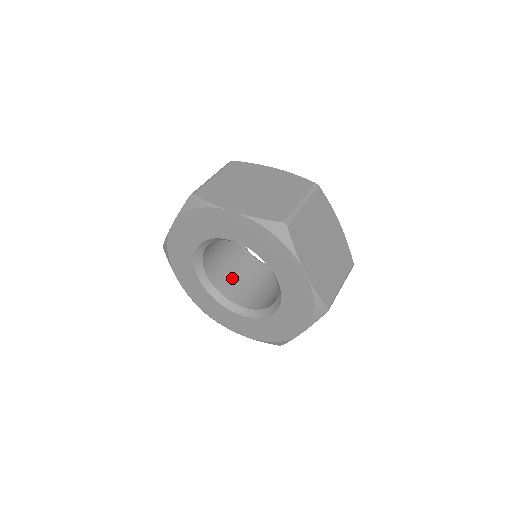
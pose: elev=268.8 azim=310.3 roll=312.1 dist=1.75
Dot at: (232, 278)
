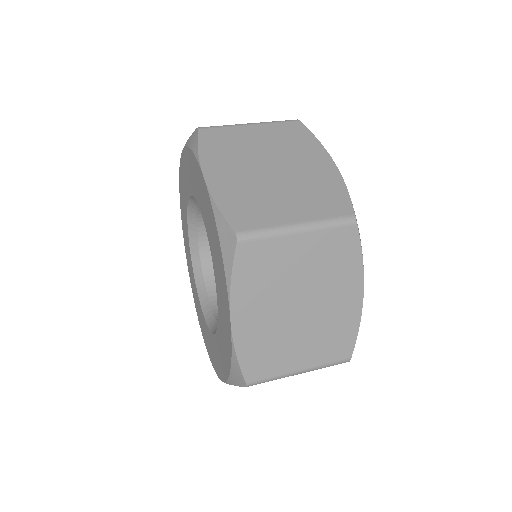
Dot at: occluded
